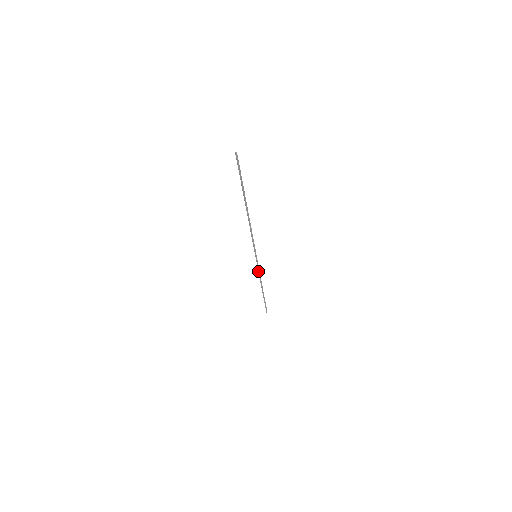
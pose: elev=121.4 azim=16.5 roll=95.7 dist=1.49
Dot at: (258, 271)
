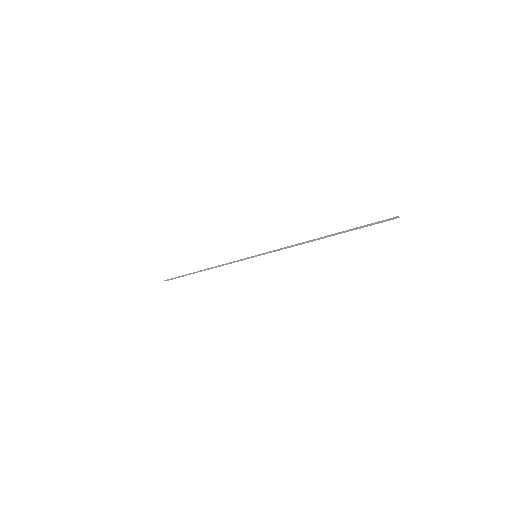
Dot at: occluded
